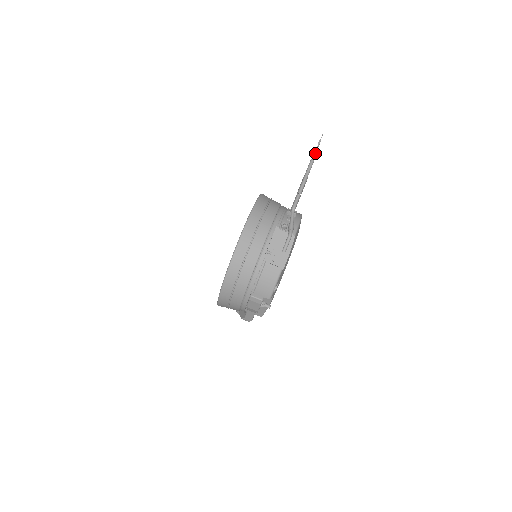
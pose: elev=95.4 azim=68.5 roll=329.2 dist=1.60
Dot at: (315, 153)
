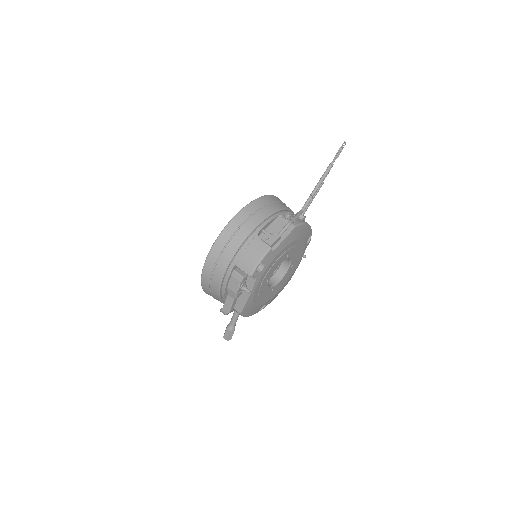
Dot at: (334, 158)
